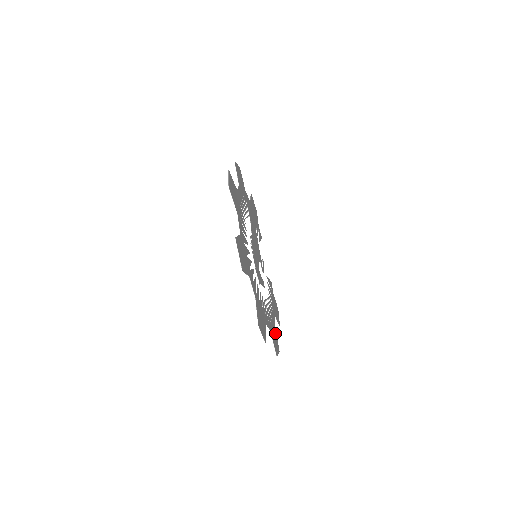
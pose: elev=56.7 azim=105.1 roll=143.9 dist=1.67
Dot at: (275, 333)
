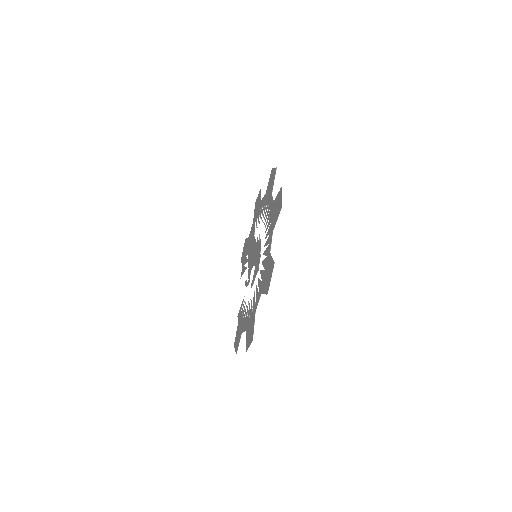
Dot at: (247, 333)
